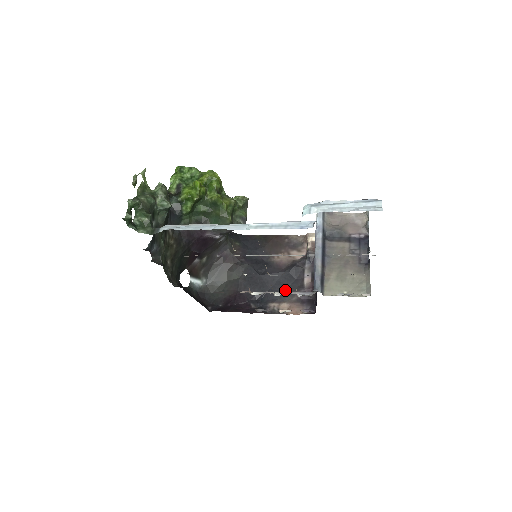
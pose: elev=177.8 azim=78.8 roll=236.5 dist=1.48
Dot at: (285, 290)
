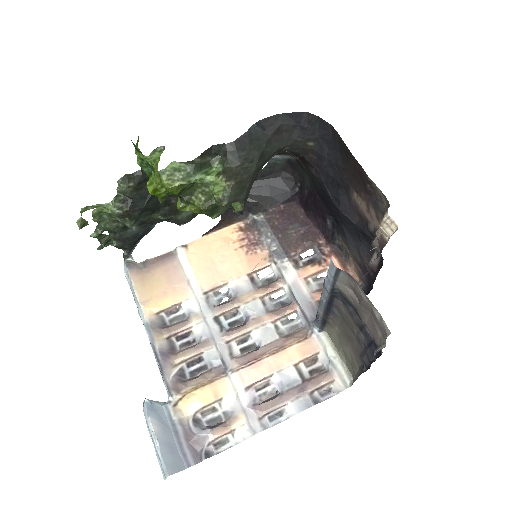
Dot at: (355, 241)
